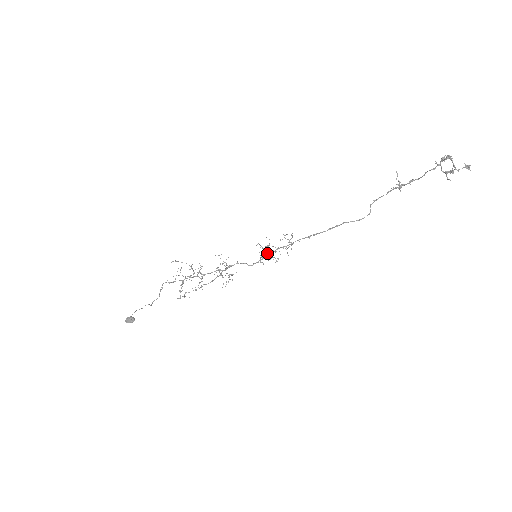
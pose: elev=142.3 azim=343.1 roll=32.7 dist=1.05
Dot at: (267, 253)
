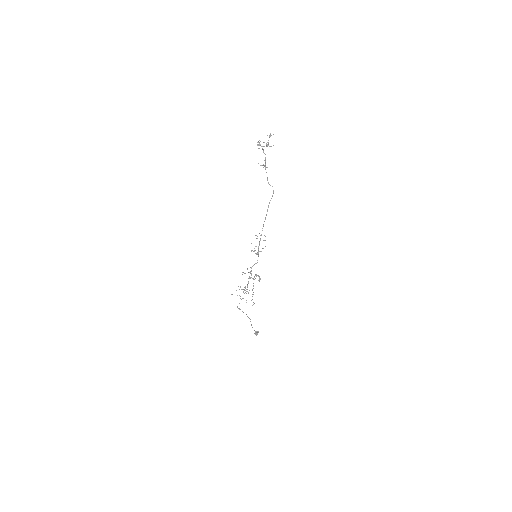
Dot at: occluded
